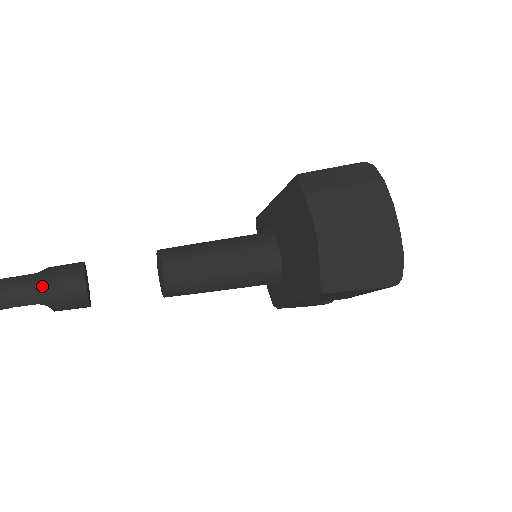
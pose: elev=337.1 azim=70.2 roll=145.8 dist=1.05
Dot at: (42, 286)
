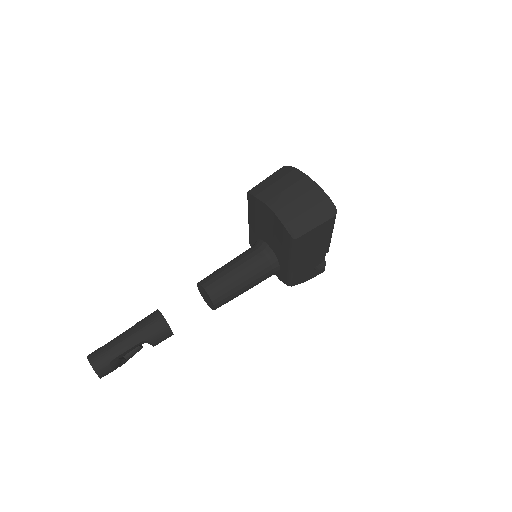
Dot at: (140, 329)
